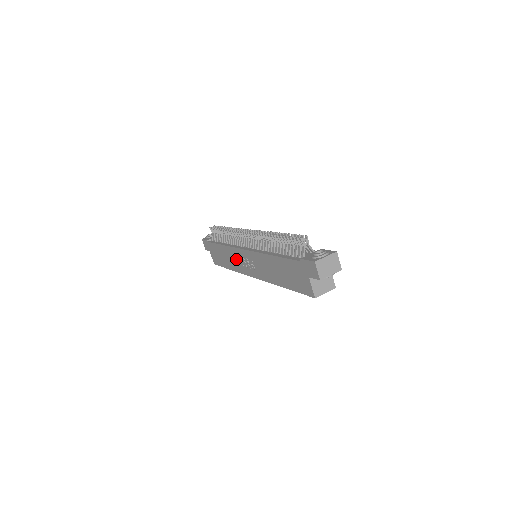
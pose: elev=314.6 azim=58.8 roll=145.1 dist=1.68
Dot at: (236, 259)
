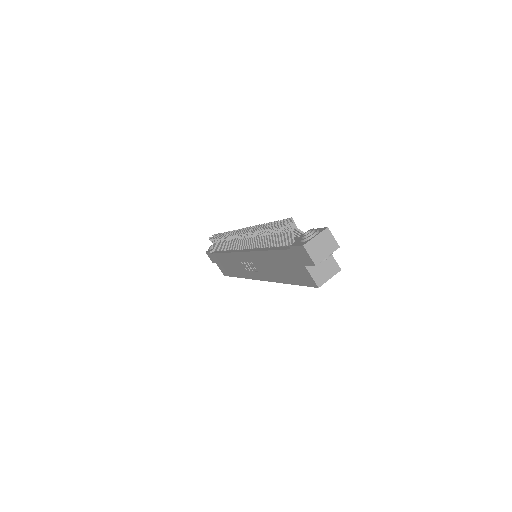
Dot at: (238, 265)
